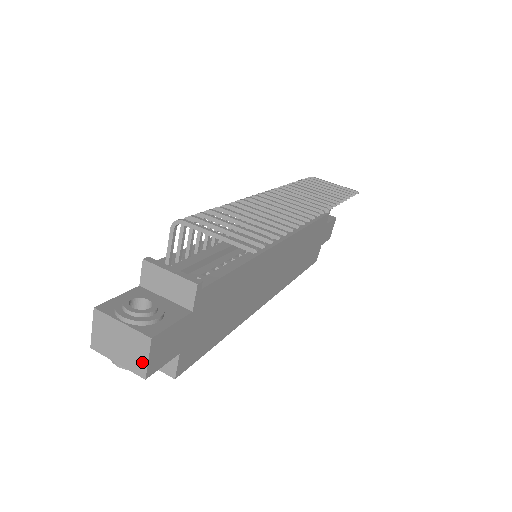
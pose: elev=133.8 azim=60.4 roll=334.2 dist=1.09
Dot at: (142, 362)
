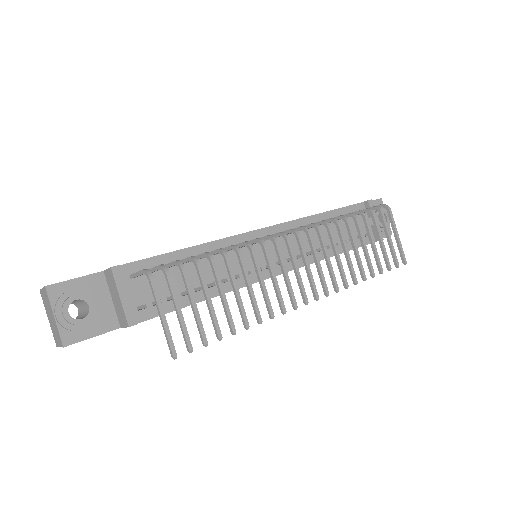
Dot at: (57, 342)
